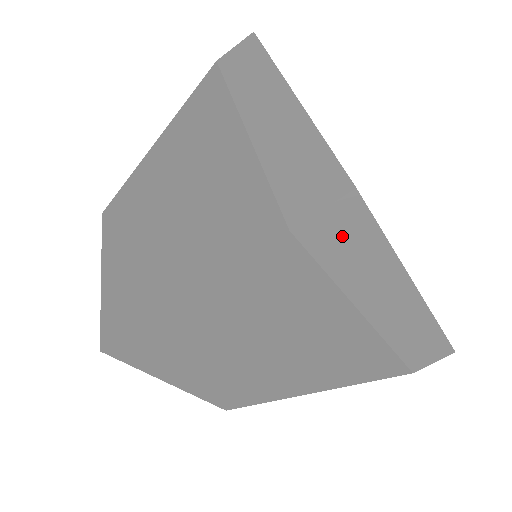
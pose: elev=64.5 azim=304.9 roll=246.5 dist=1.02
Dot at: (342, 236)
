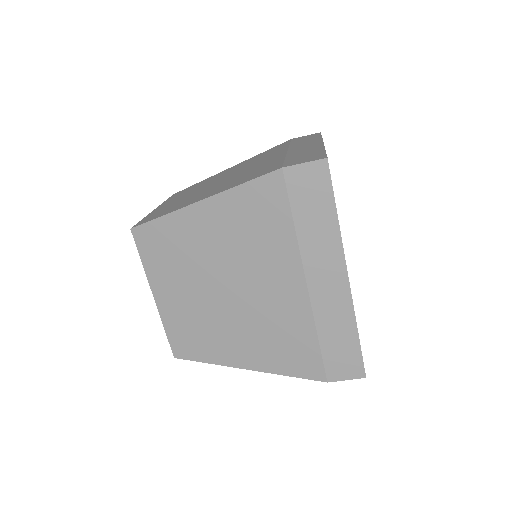
Dot at: (310, 191)
